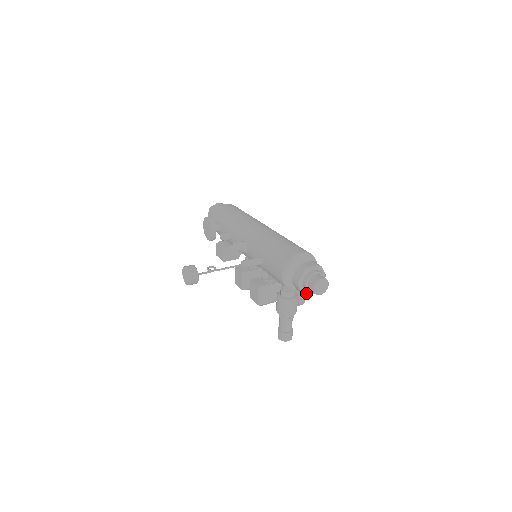
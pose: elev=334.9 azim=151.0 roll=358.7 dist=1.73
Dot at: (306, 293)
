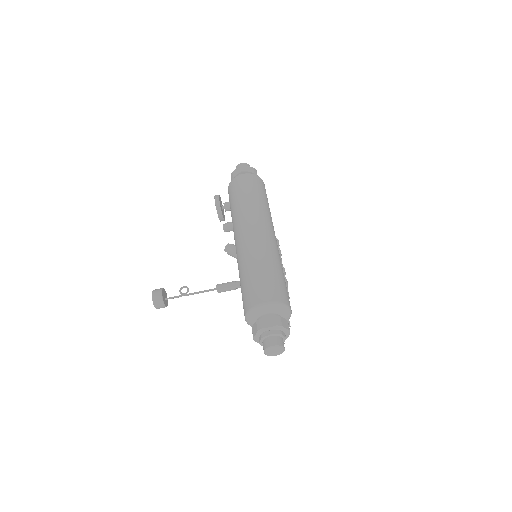
Dot at: occluded
